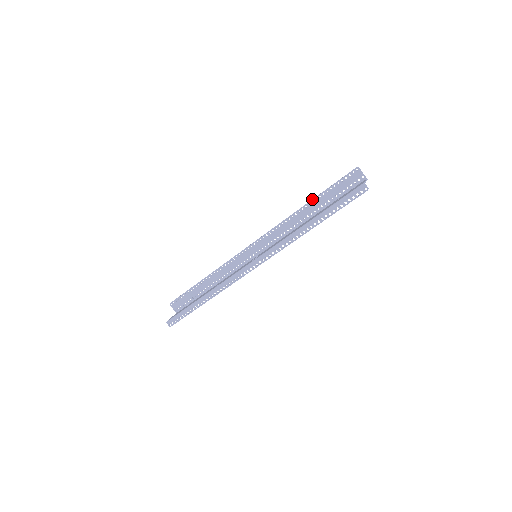
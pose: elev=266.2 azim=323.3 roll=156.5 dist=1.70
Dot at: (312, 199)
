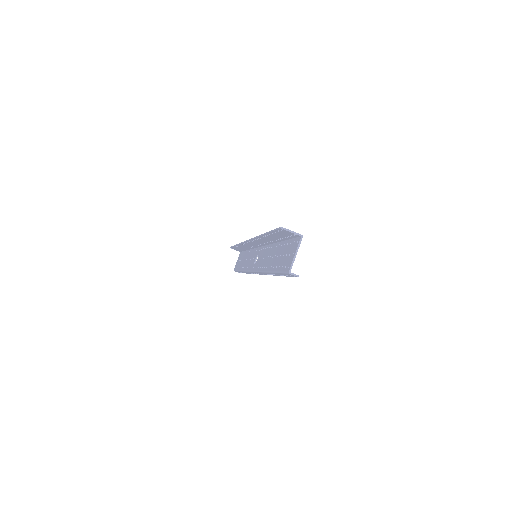
Dot at: (263, 234)
